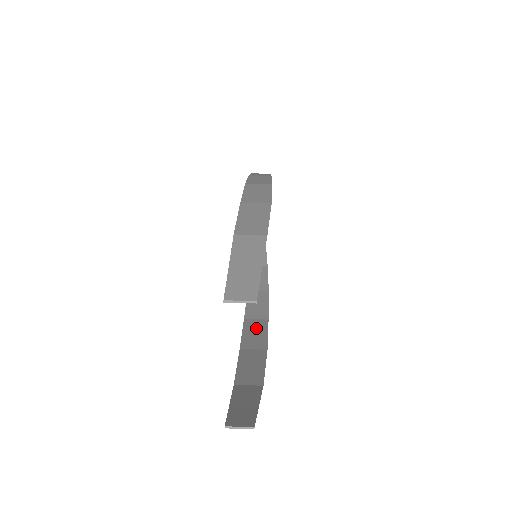
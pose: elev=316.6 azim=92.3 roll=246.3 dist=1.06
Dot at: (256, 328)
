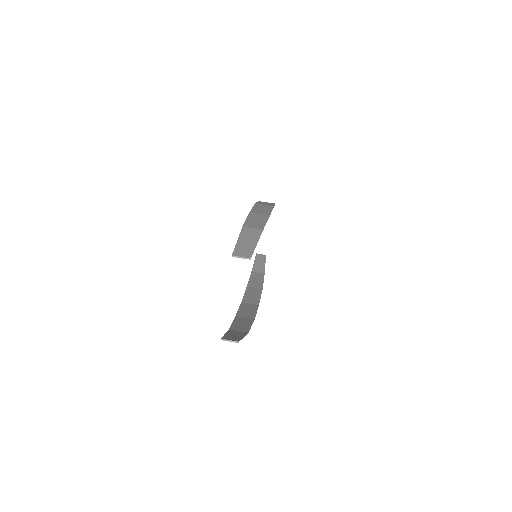
Dot at: (249, 308)
